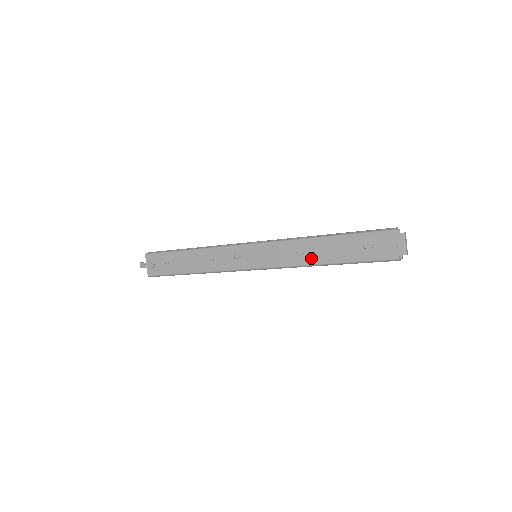
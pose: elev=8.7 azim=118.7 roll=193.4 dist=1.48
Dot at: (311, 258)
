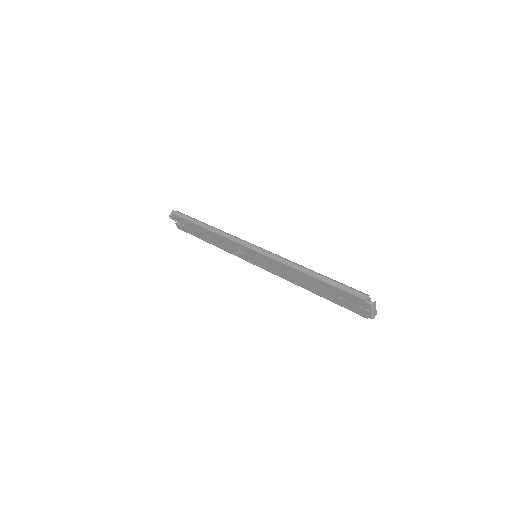
Dot at: (298, 282)
